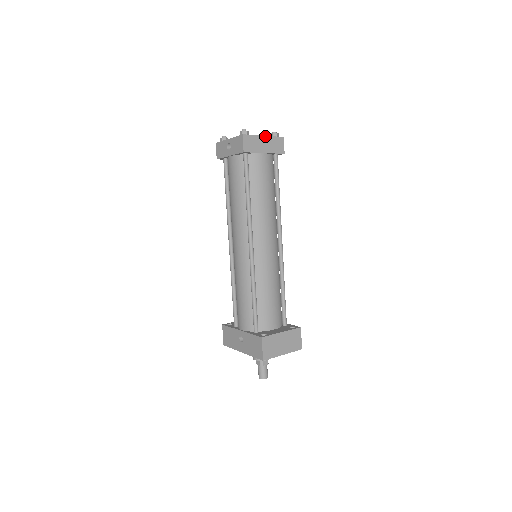
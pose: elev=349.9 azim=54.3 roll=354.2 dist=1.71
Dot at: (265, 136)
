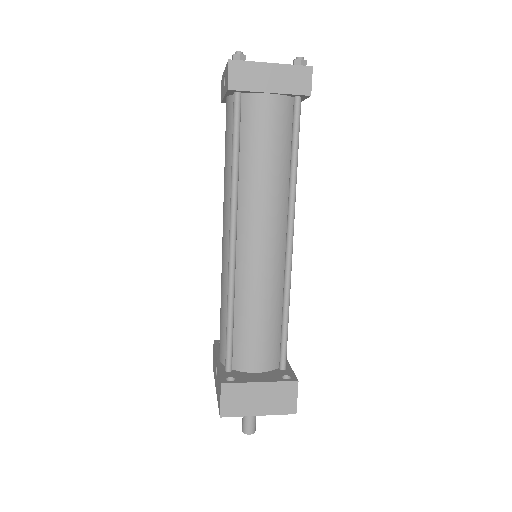
Dot at: (274, 63)
